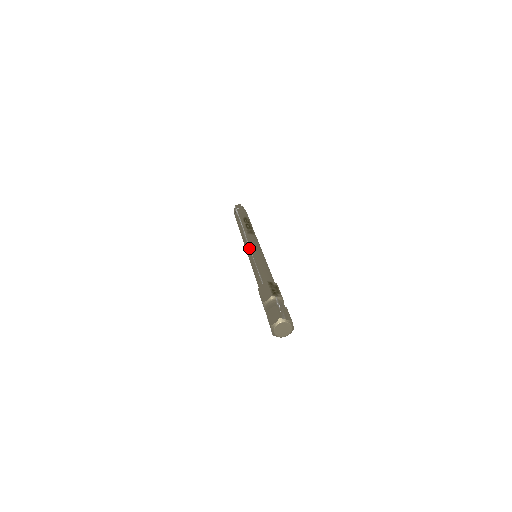
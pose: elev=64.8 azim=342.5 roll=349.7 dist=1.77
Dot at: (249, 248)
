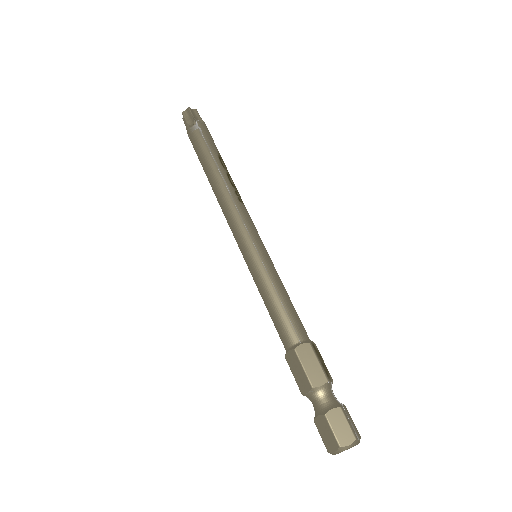
Dot at: (251, 240)
